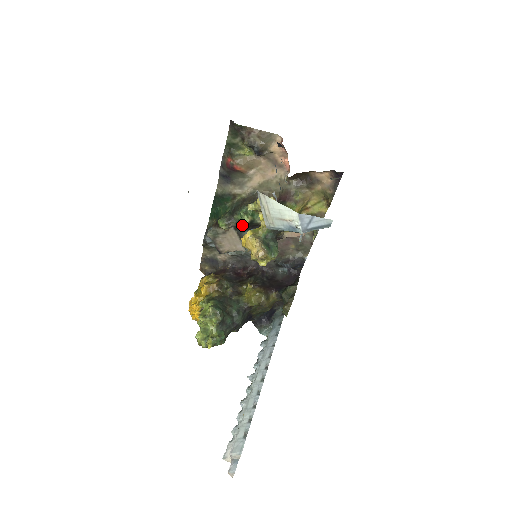
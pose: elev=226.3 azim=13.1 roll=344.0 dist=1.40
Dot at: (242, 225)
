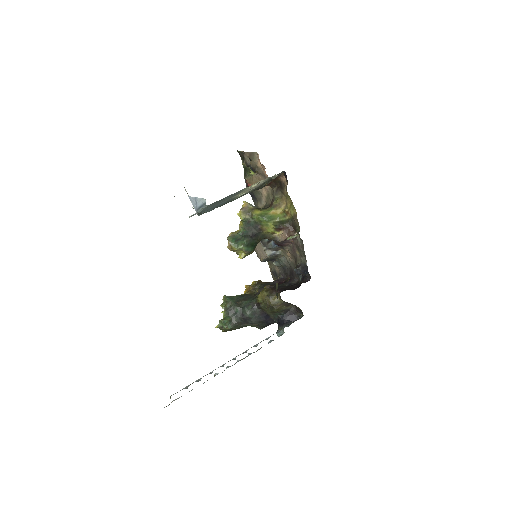
Dot at: occluded
